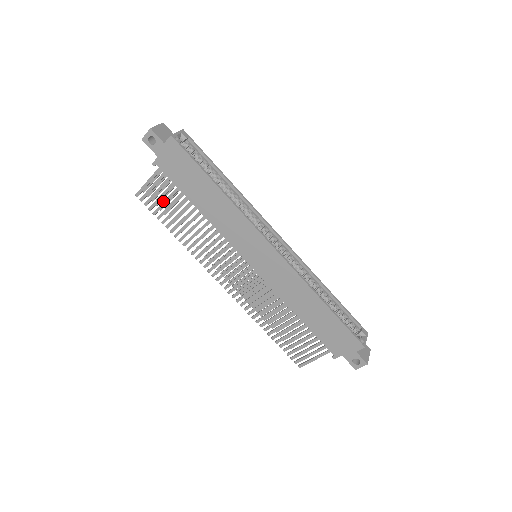
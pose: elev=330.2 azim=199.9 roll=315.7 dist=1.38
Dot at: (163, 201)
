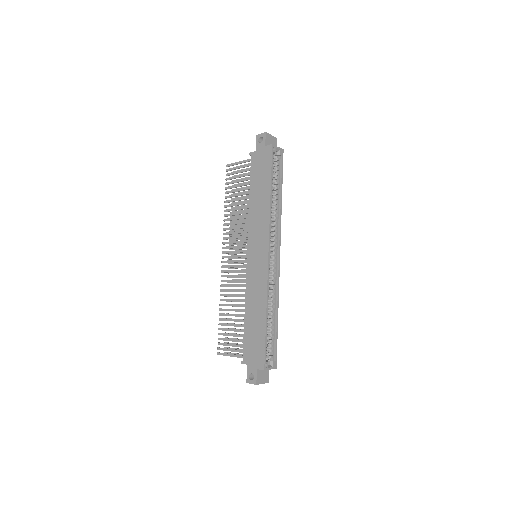
Dot at: (237, 180)
